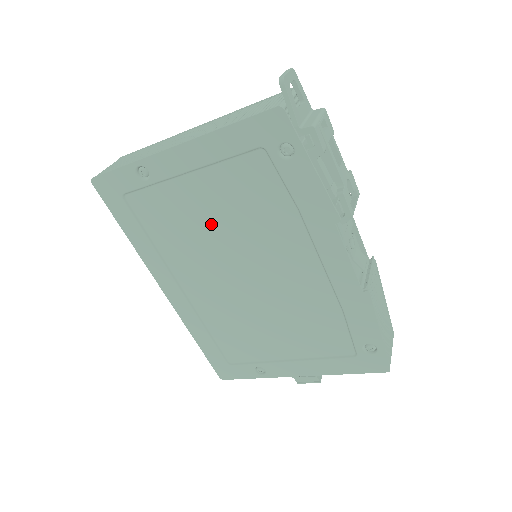
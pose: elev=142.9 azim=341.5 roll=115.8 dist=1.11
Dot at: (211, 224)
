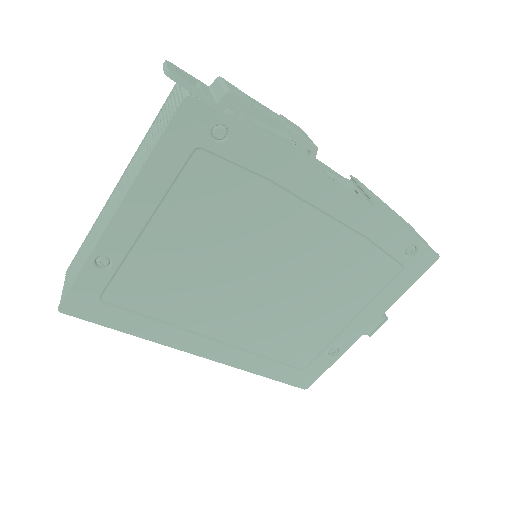
Dot at: (199, 258)
